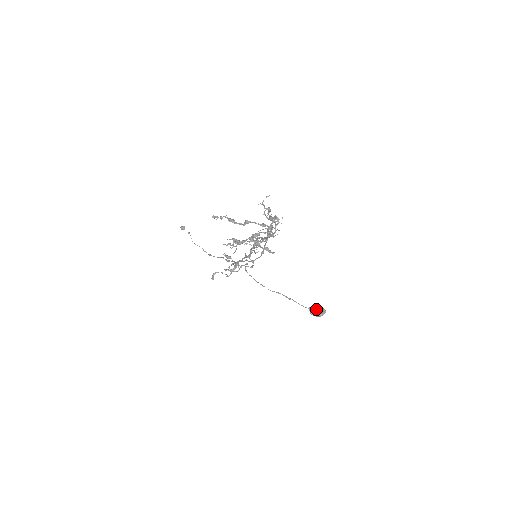
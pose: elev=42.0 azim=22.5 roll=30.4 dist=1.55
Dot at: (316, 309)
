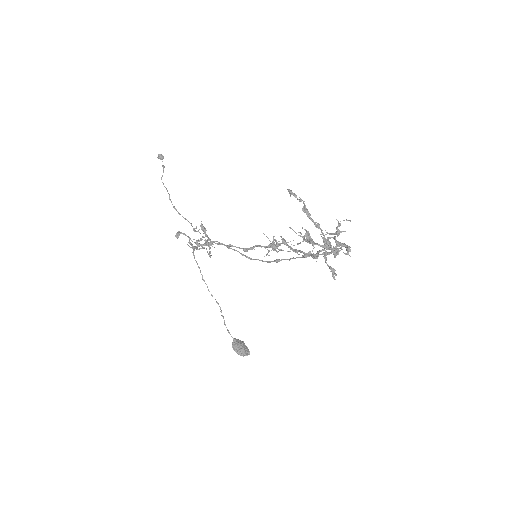
Dot at: (243, 345)
